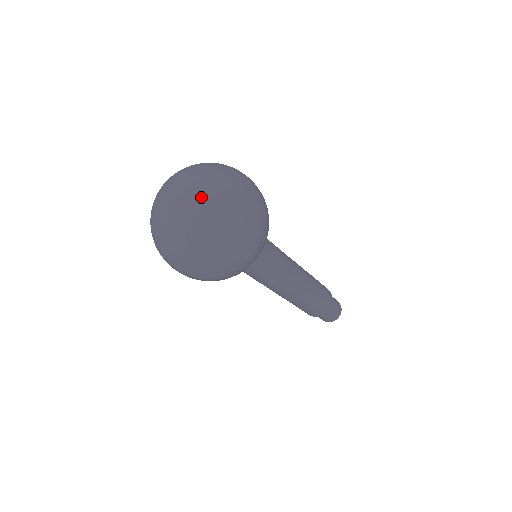
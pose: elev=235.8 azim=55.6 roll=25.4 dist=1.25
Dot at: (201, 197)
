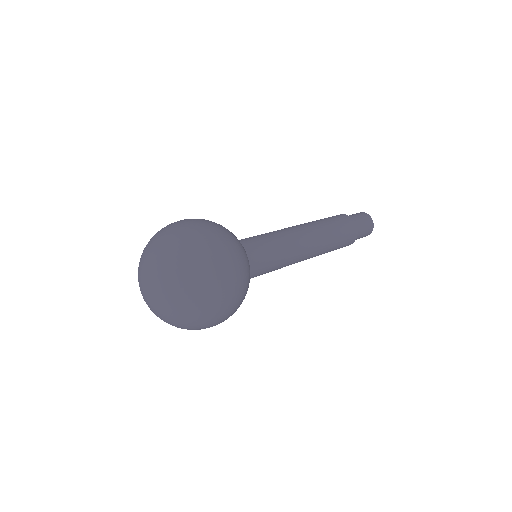
Dot at: (169, 299)
